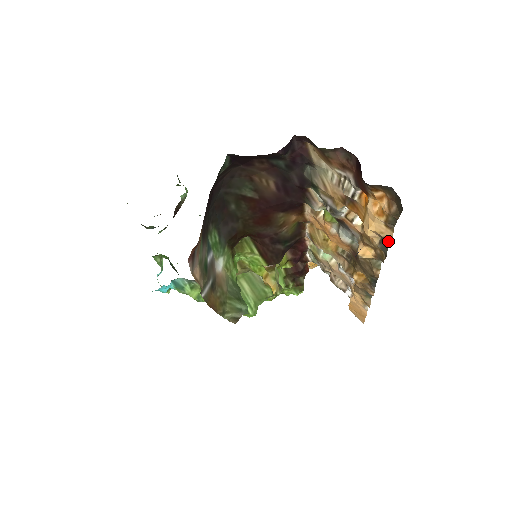
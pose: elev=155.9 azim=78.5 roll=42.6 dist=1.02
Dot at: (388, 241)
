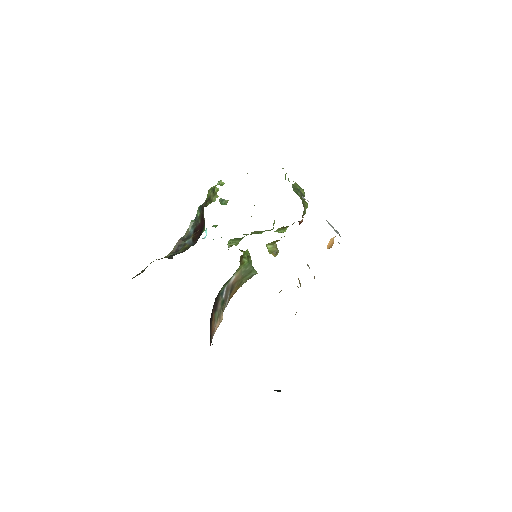
Dot at: occluded
